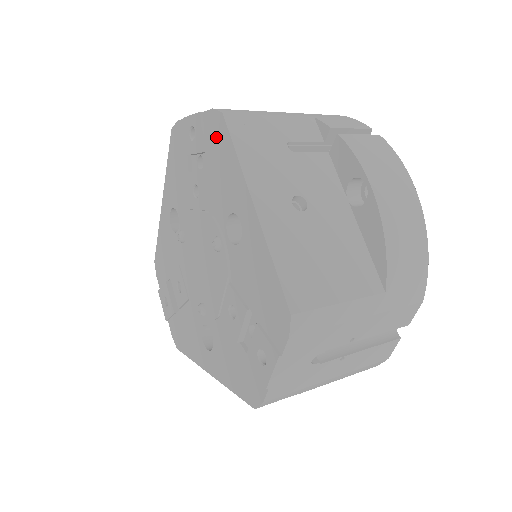
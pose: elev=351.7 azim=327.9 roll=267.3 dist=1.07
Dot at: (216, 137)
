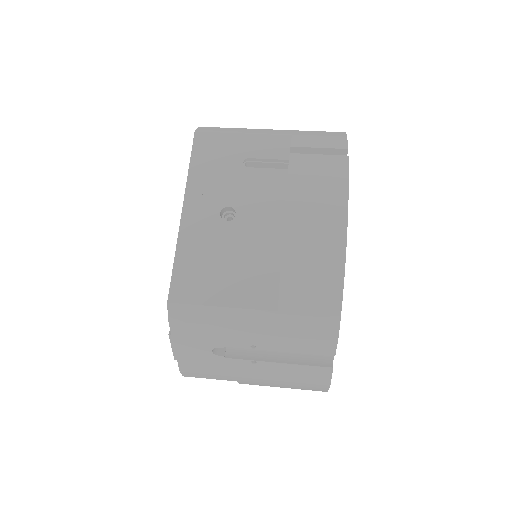
Dot at: occluded
